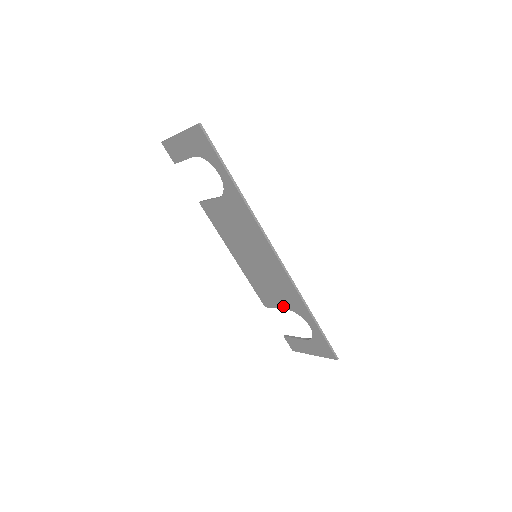
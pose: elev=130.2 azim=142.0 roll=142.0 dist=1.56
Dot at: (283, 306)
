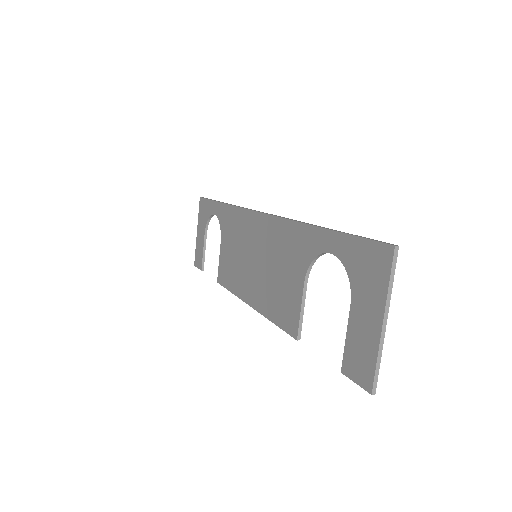
Dot at: (300, 284)
